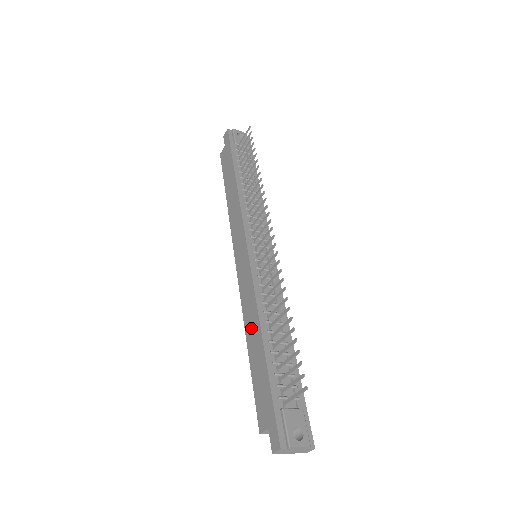
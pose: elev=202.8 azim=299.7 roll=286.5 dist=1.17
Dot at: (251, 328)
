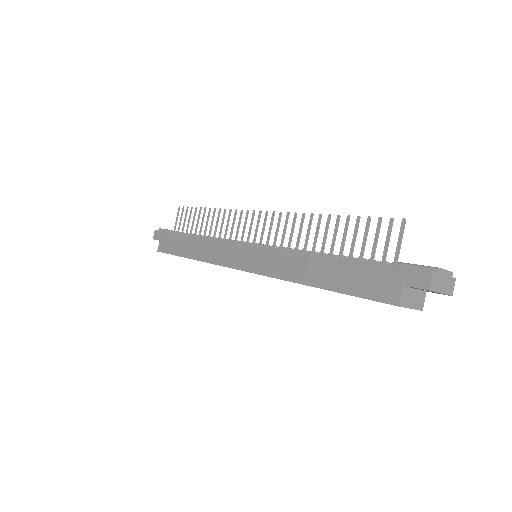
Dot at: (304, 270)
